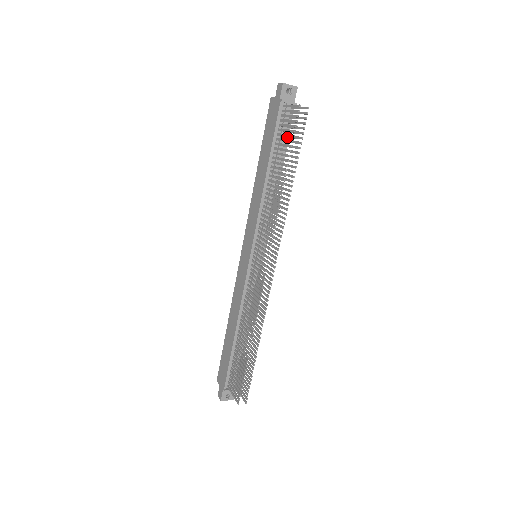
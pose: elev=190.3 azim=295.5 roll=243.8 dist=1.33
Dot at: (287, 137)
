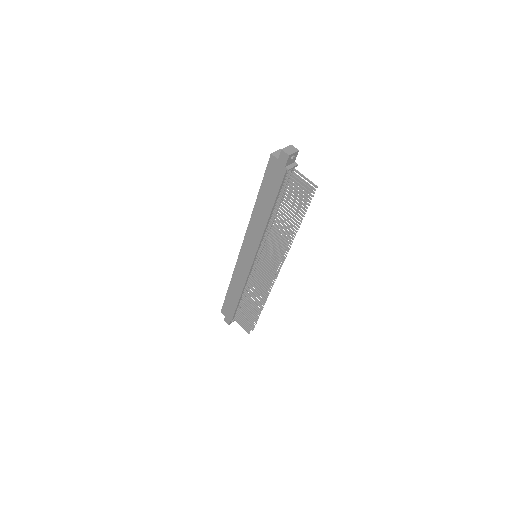
Dot at: (289, 190)
